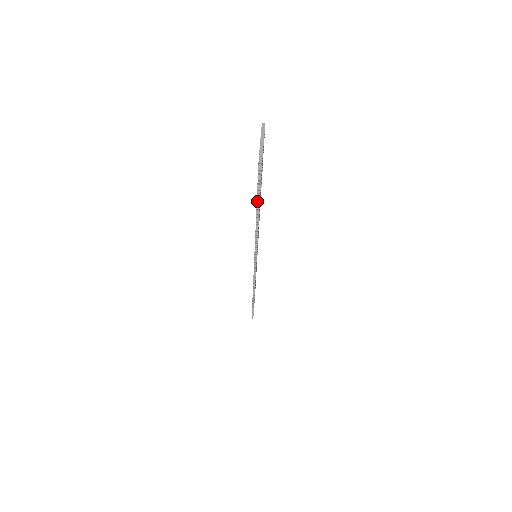
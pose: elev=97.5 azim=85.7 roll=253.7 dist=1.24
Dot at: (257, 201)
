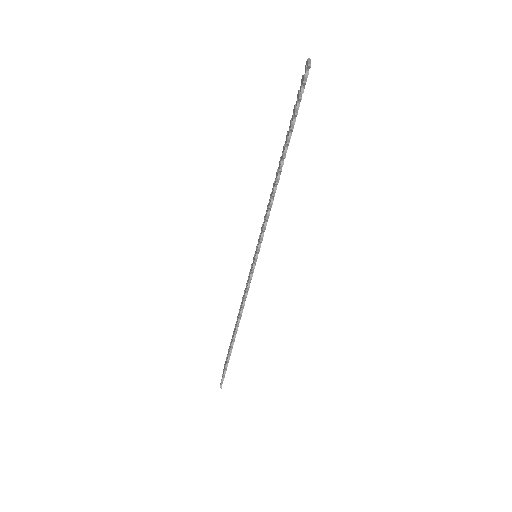
Dot at: (291, 127)
